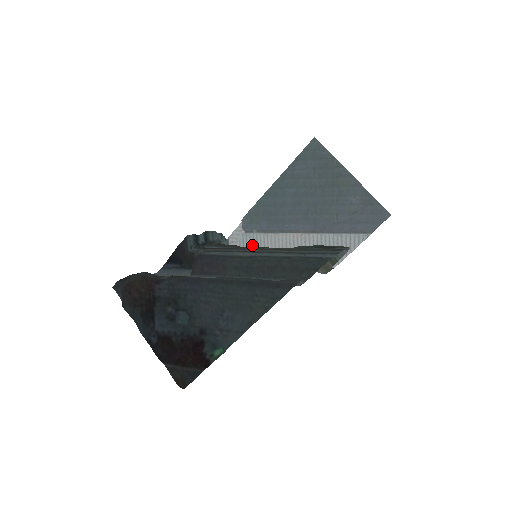
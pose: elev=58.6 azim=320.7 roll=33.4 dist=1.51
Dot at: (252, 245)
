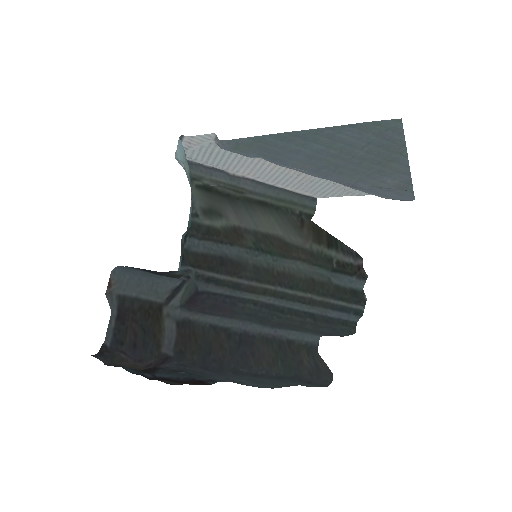
Dot at: (221, 155)
